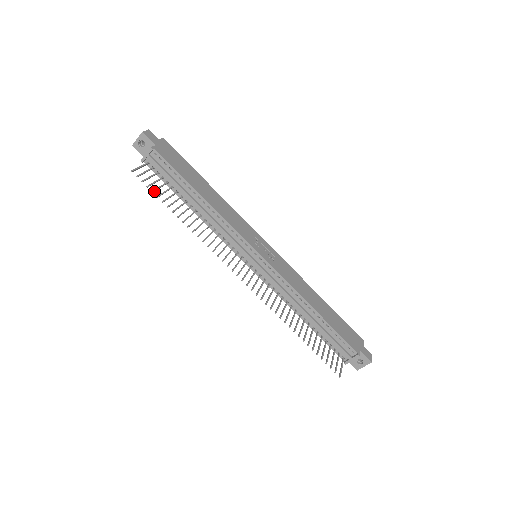
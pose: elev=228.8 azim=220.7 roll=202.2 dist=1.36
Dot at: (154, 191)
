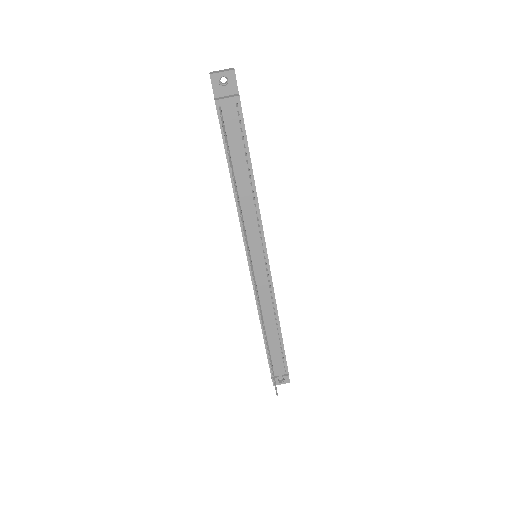
Dot at: (228, 151)
